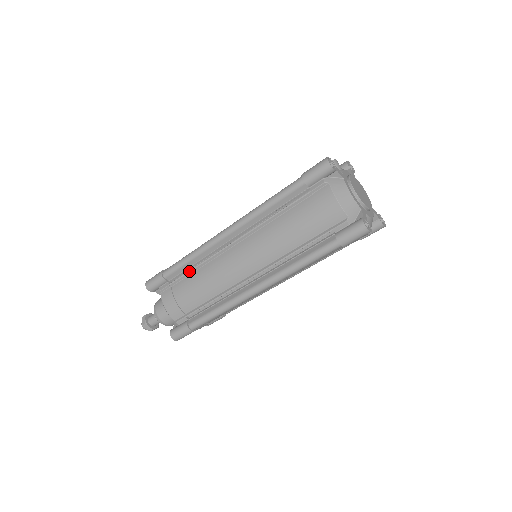
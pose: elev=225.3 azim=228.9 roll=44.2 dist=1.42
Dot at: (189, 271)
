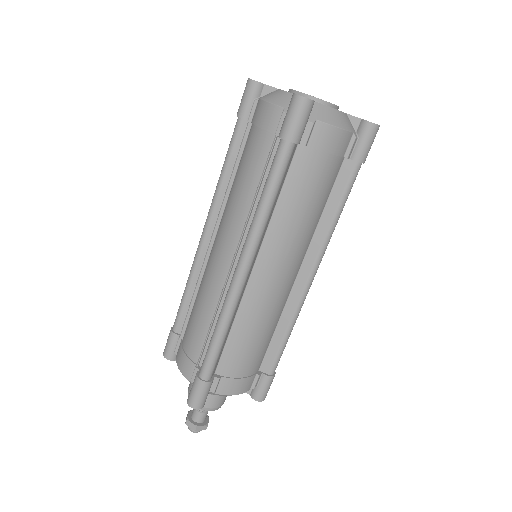
Dot at: (189, 306)
